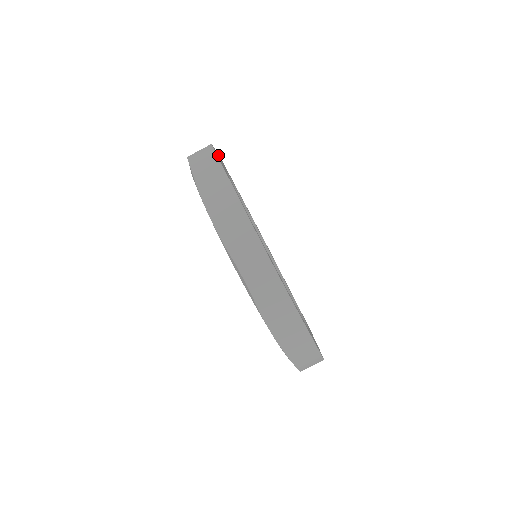
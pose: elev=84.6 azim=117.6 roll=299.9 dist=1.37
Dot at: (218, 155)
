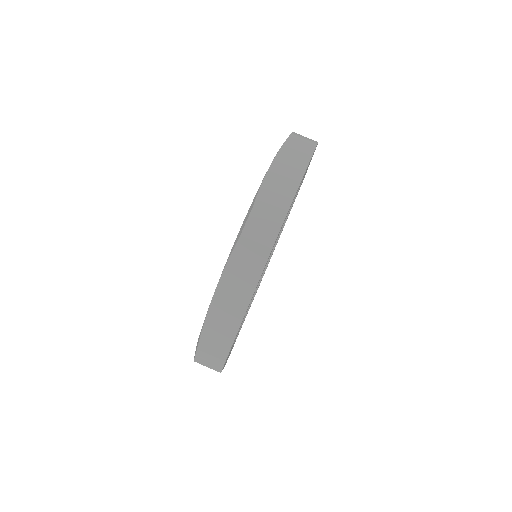
Dot at: occluded
